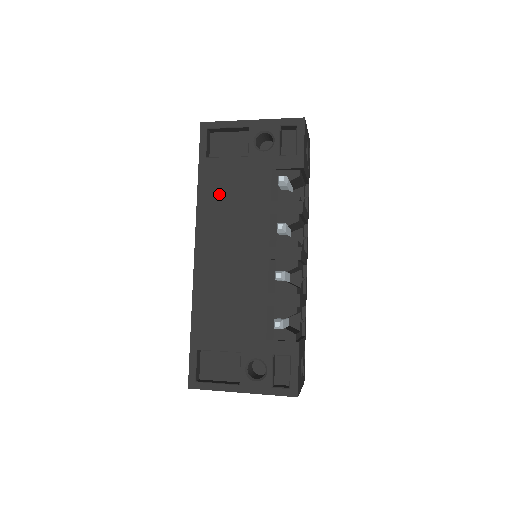
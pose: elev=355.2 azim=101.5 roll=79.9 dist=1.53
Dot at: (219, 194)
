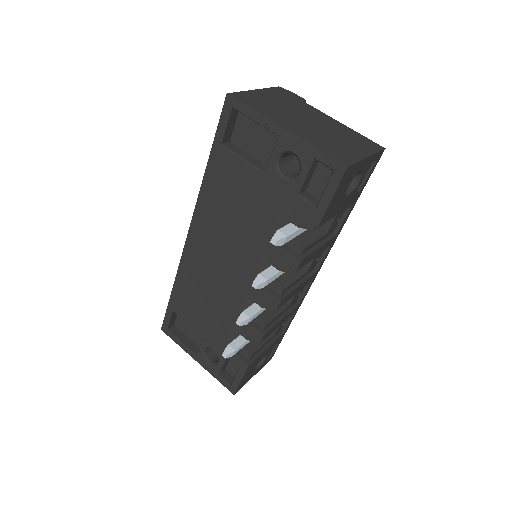
Dot at: (223, 195)
